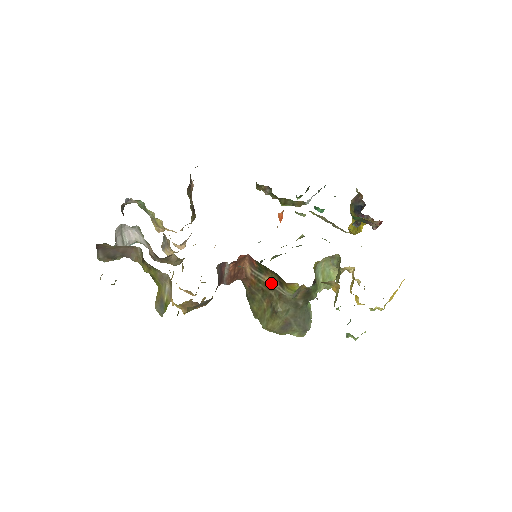
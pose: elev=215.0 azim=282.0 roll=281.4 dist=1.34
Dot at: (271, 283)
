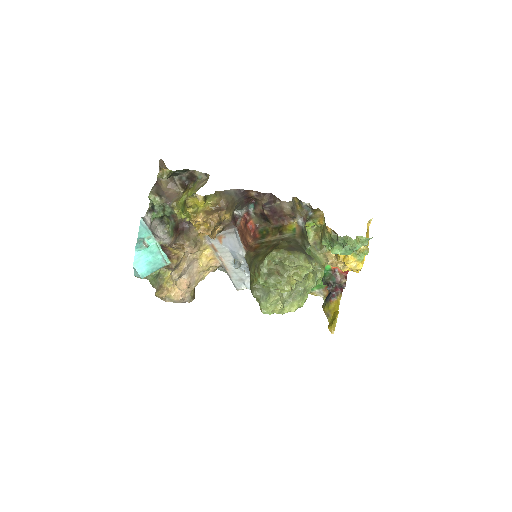
Dot at: (273, 238)
